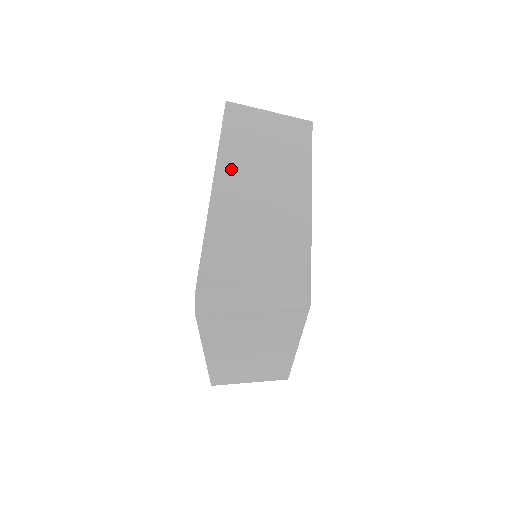
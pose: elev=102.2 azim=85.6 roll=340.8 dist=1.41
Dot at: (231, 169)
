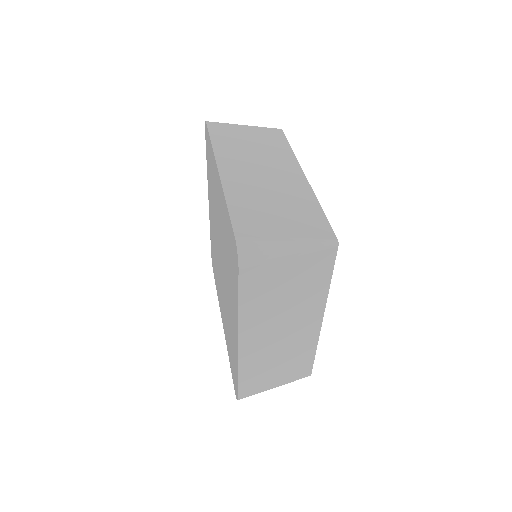
Dot at: (230, 161)
